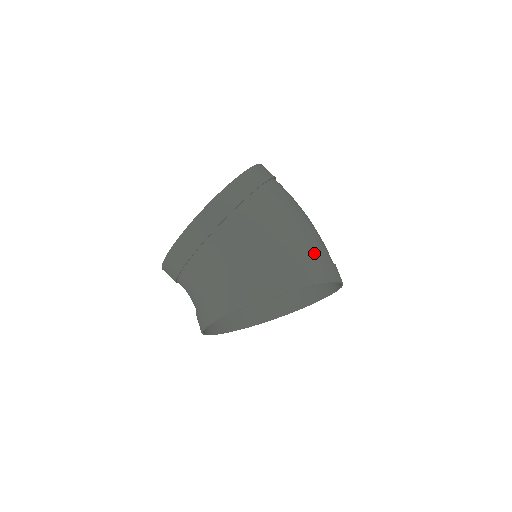
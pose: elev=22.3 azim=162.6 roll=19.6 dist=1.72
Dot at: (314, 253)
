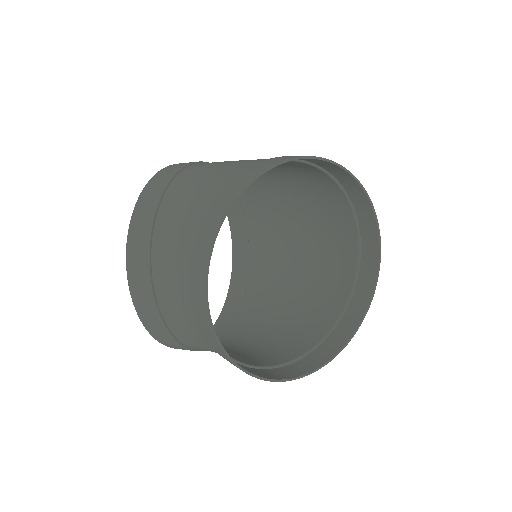
Dot at: occluded
